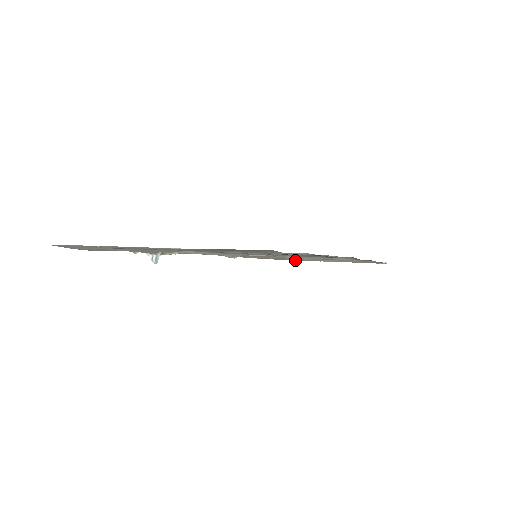
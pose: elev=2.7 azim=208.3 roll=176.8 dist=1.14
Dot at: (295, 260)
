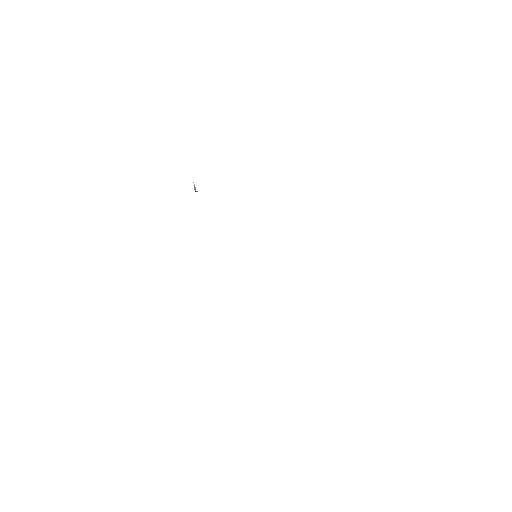
Dot at: occluded
